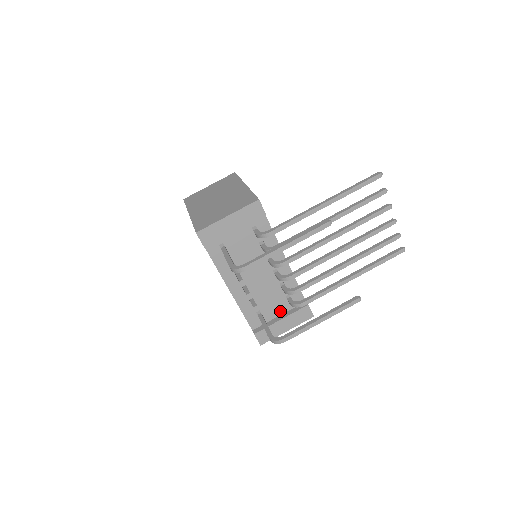
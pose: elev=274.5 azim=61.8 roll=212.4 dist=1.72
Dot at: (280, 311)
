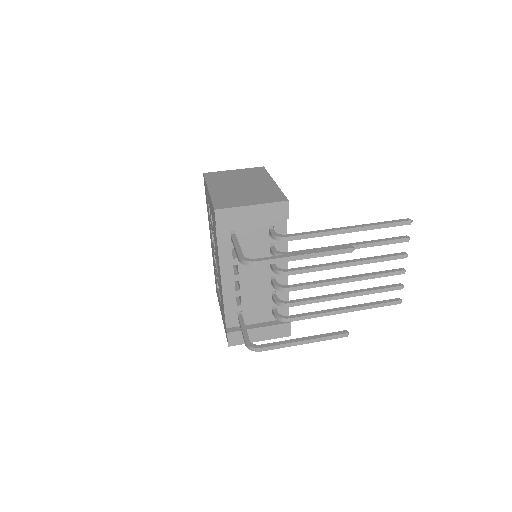
Dot at: (261, 319)
